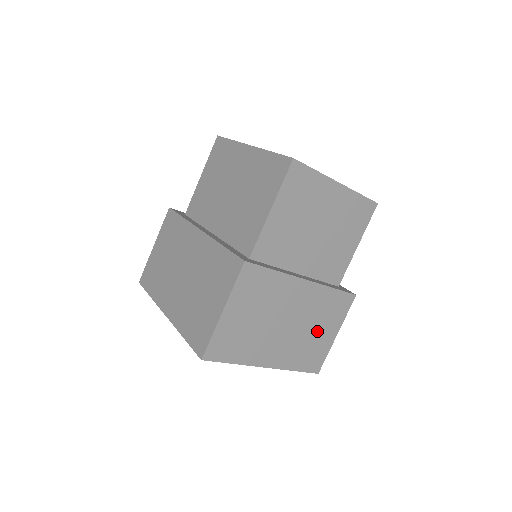
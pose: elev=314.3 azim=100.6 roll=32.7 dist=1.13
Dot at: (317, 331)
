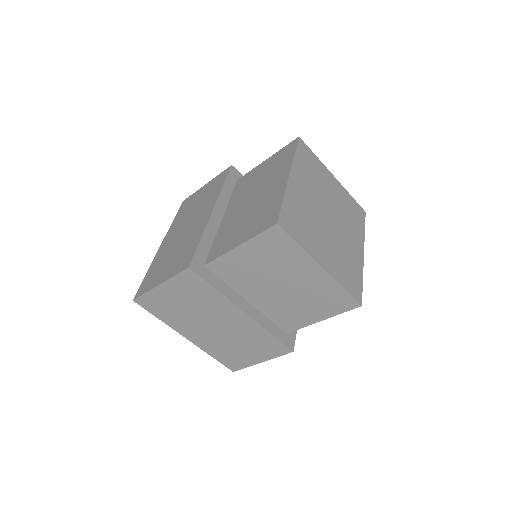
Dot at: (243, 348)
